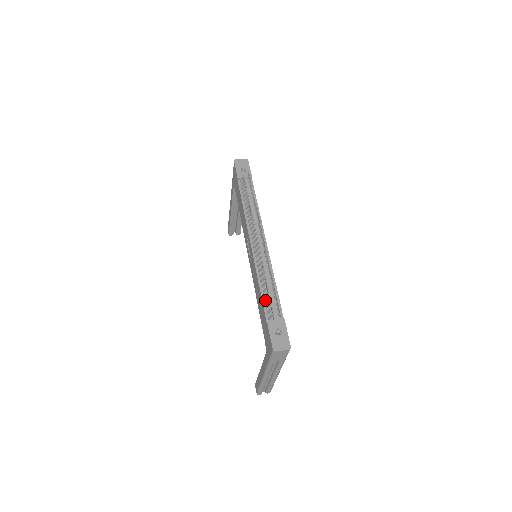
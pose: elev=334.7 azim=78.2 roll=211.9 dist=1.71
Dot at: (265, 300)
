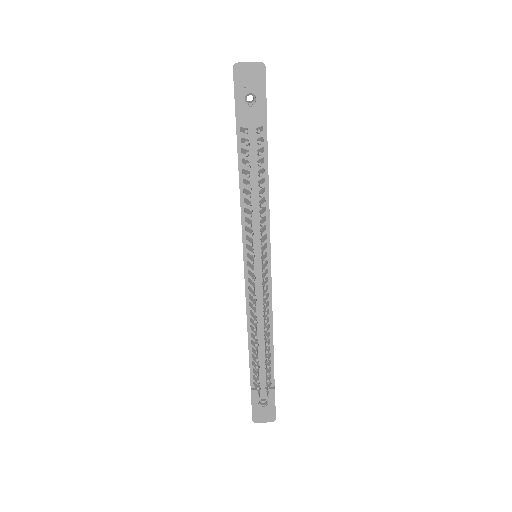
Dot at: (253, 363)
